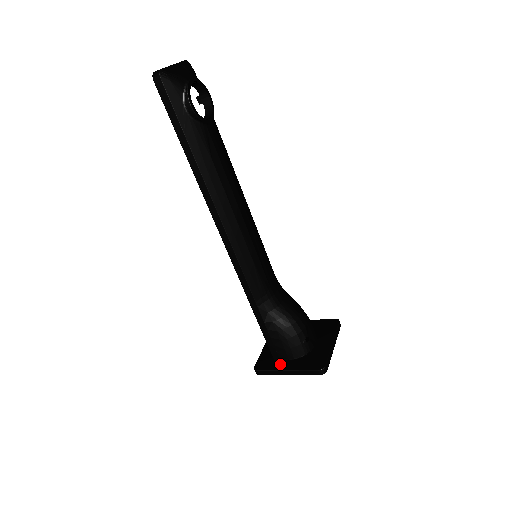
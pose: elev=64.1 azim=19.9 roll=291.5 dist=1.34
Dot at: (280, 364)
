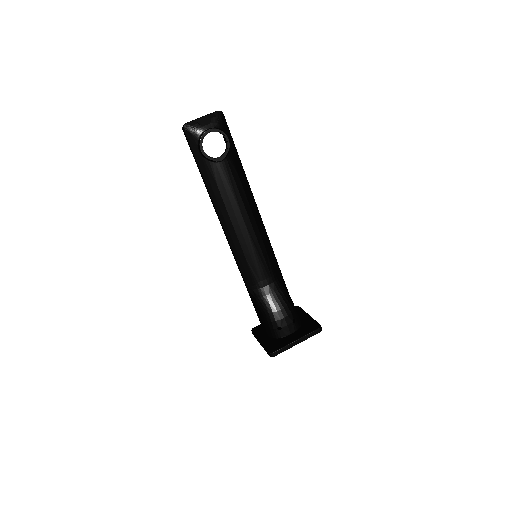
Dot at: (262, 335)
